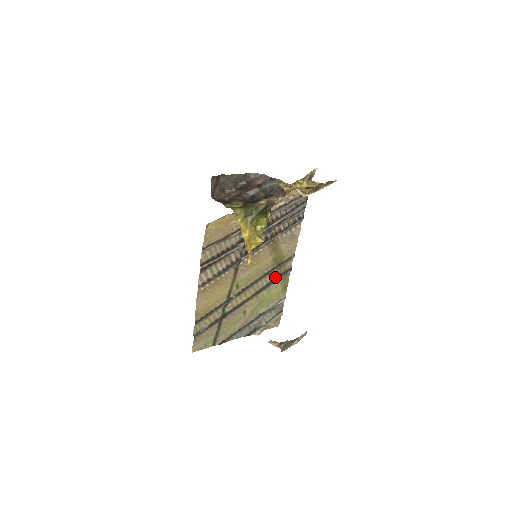
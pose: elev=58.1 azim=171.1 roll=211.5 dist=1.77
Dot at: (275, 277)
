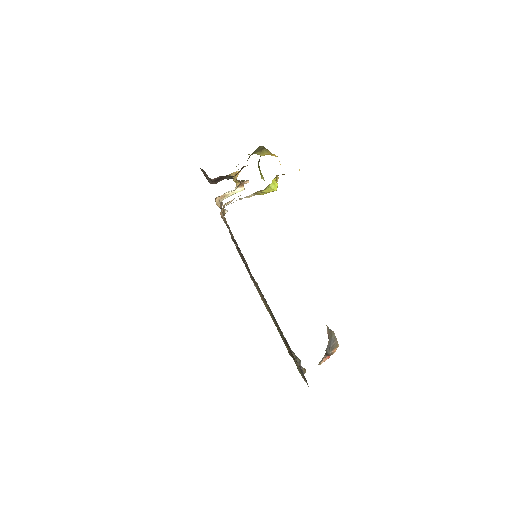
Dot at: occluded
